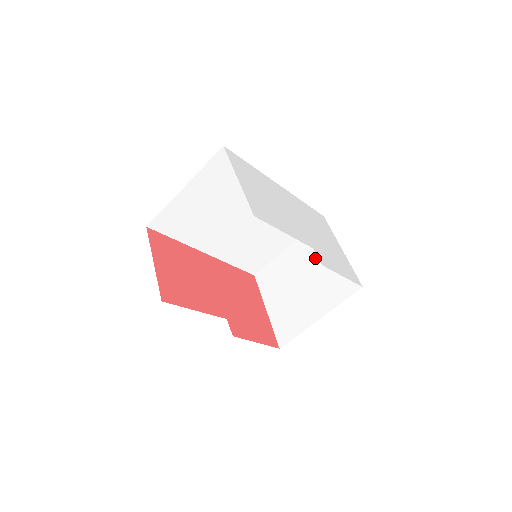
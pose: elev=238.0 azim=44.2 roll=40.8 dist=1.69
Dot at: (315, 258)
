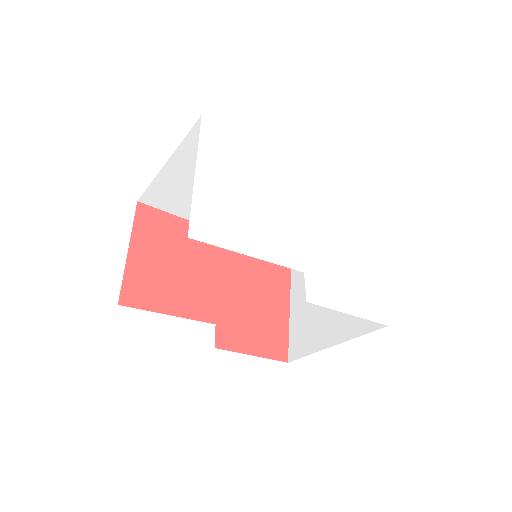
Dot at: occluded
